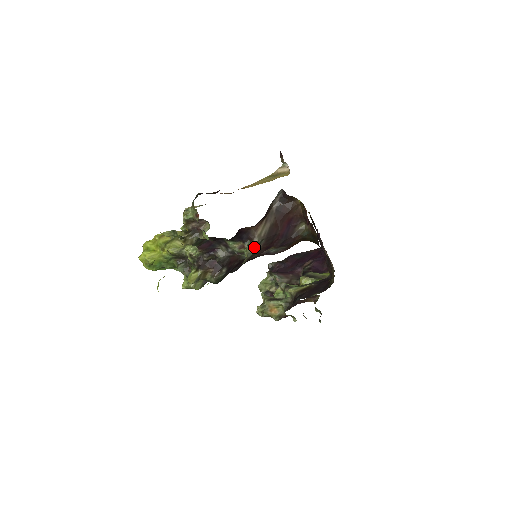
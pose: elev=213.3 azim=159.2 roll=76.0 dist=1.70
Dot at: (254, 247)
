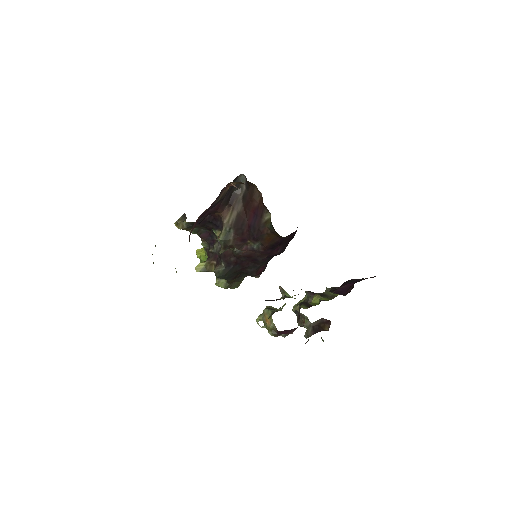
Dot at: (223, 235)
